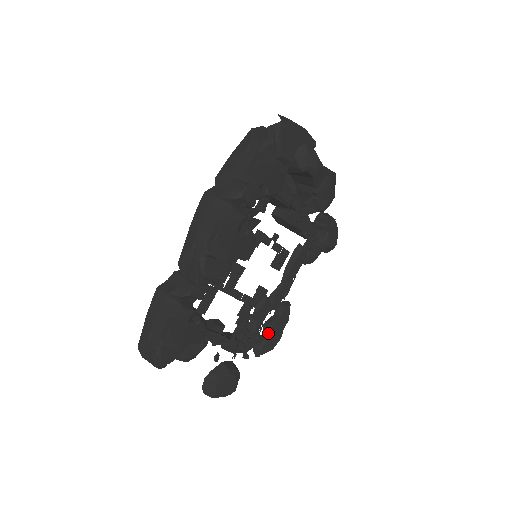
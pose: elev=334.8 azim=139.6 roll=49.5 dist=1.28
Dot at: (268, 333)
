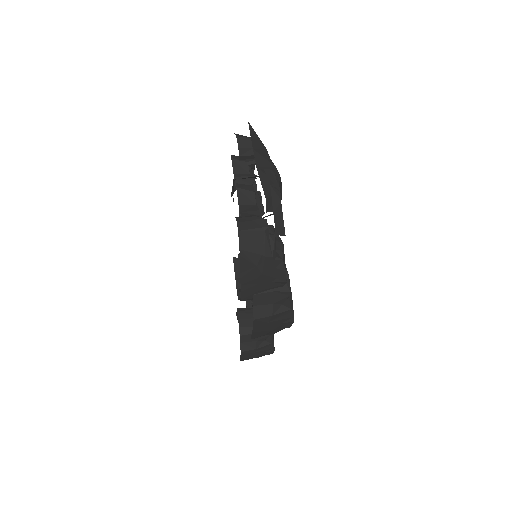
Dot at: occluded
